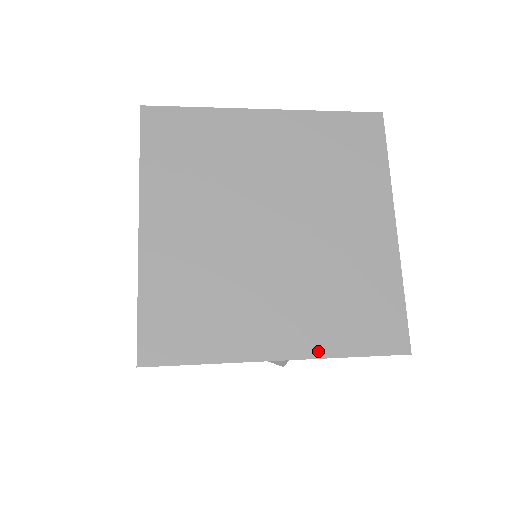
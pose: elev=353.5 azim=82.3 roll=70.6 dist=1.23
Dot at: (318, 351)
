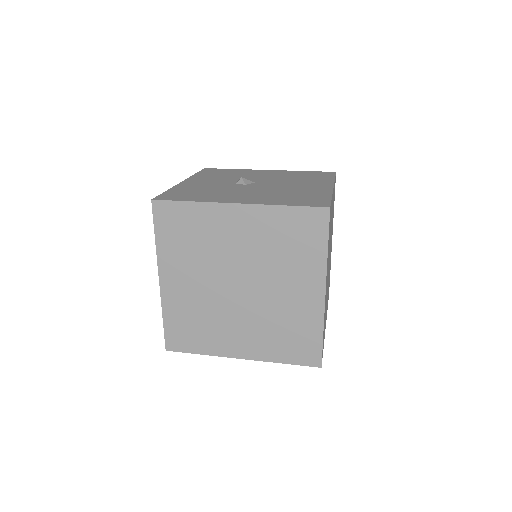
Dot at: (263, 358)
